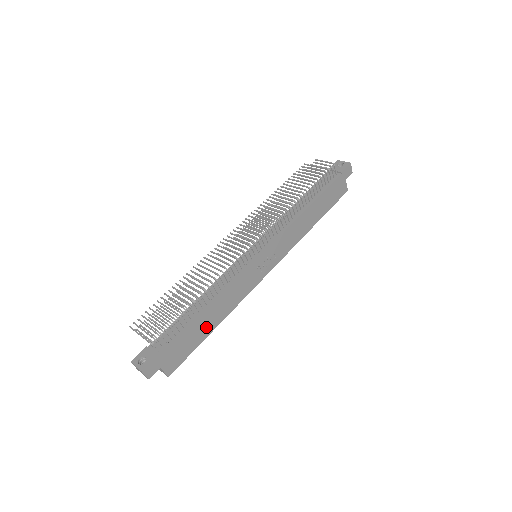
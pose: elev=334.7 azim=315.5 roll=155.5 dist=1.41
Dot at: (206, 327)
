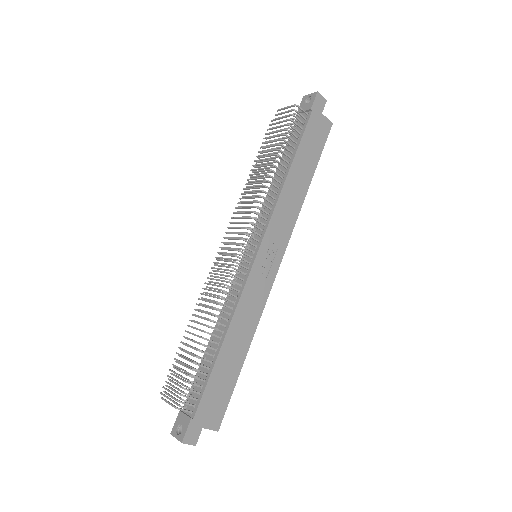
Dot at: (233, 361)
